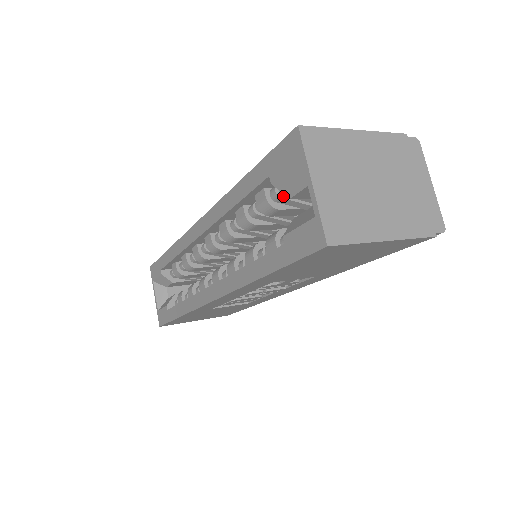
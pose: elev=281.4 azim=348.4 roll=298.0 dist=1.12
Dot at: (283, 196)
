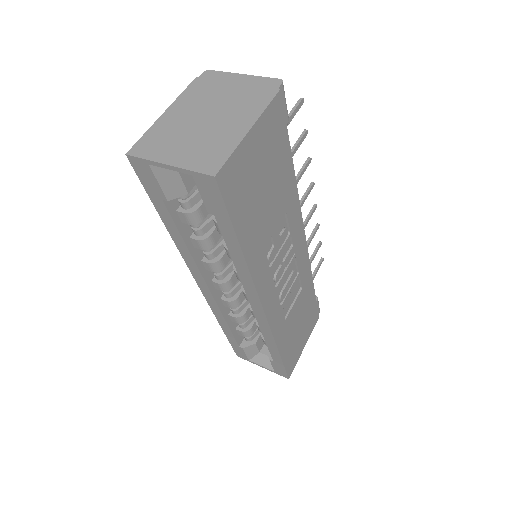
Dot at: (189, 199)
